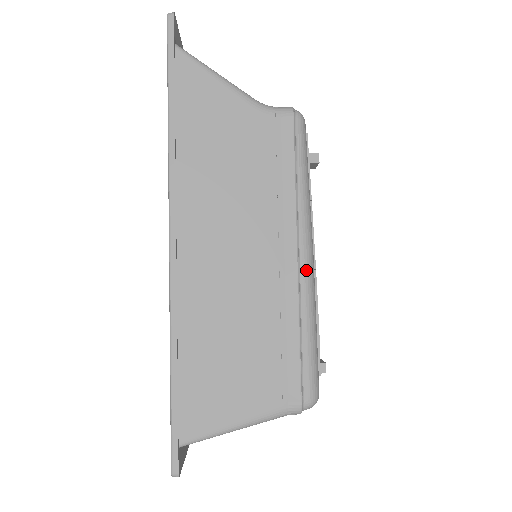
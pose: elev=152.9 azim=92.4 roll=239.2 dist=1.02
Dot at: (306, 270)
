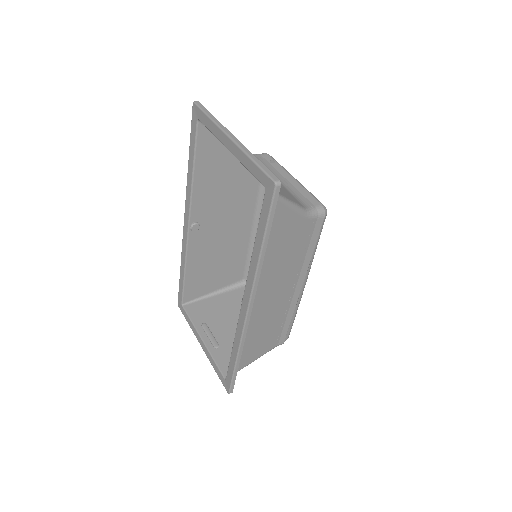
Dot at: occluded
